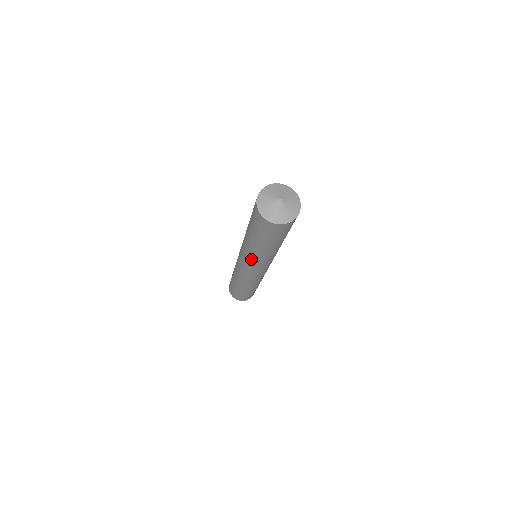
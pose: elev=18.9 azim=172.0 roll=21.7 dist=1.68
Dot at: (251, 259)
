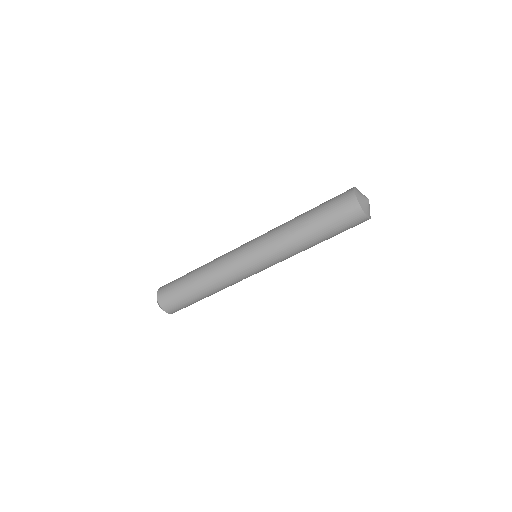
Dot at: (282, 255)
